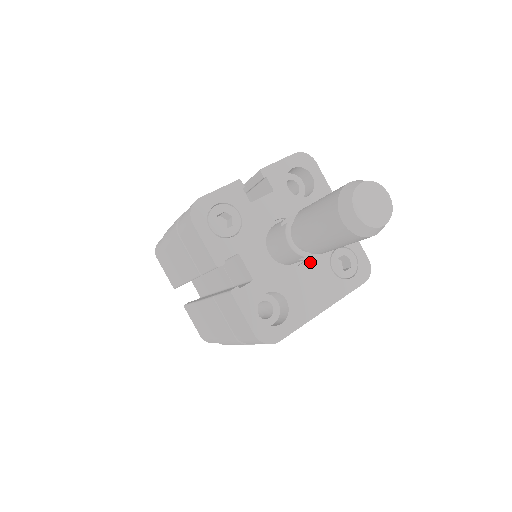
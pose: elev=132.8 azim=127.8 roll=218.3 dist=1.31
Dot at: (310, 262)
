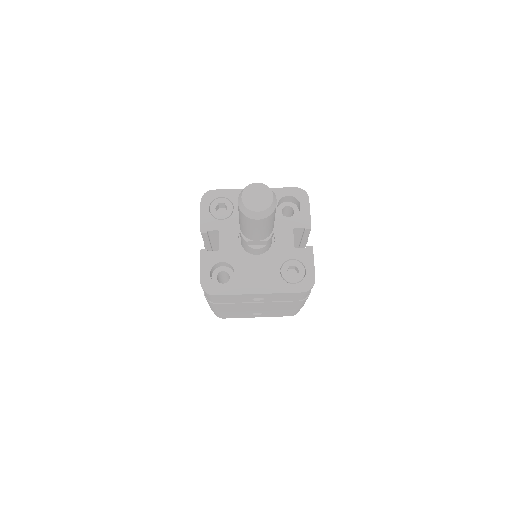
Dot at: (266, 258)
